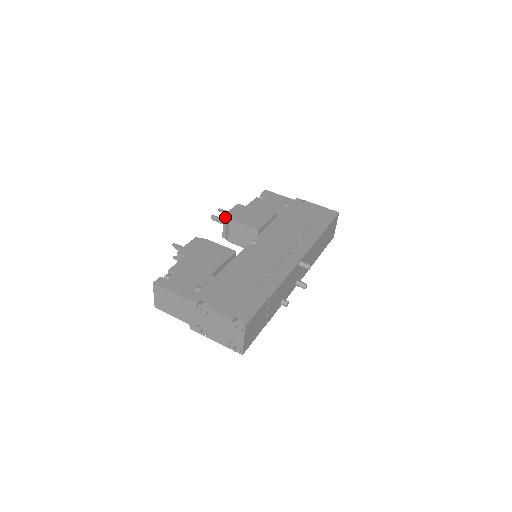
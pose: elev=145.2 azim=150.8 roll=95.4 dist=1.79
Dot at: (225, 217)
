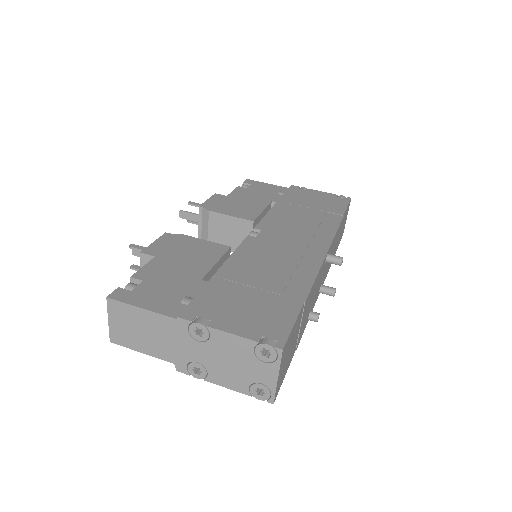
Dot at: (202, 209)
